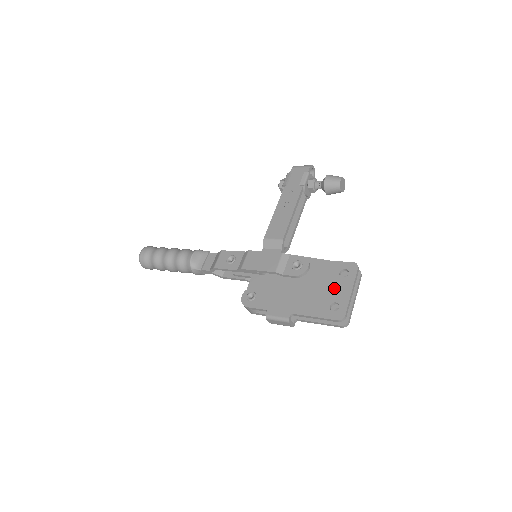
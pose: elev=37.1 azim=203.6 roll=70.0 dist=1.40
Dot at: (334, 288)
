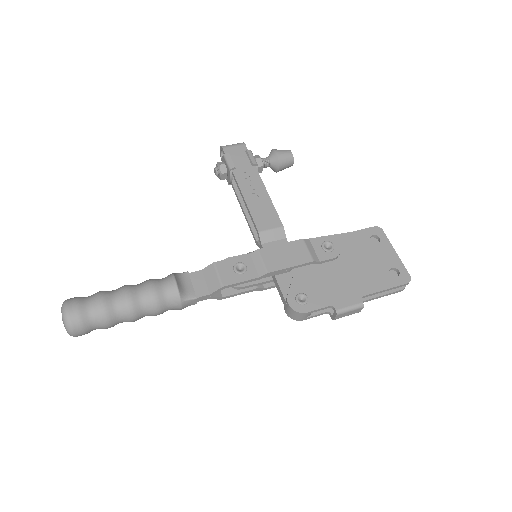
Dot at: (379, 256)
